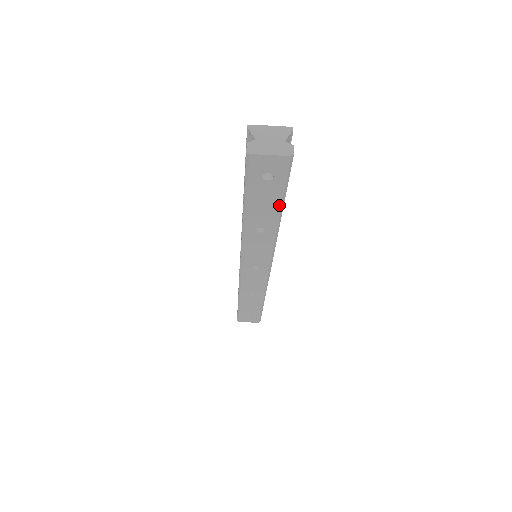
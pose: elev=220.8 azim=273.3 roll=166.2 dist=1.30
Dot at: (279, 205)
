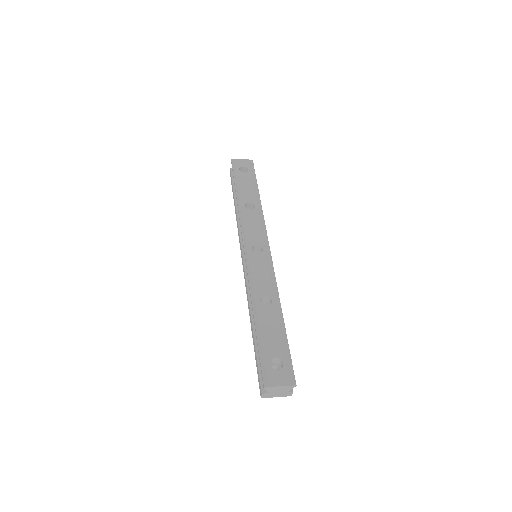
Dot at: occluded
